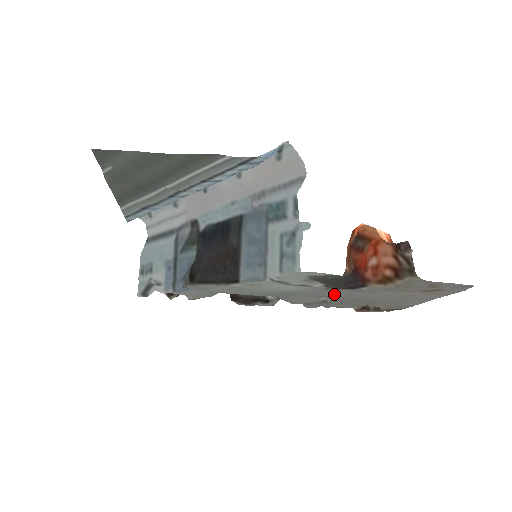
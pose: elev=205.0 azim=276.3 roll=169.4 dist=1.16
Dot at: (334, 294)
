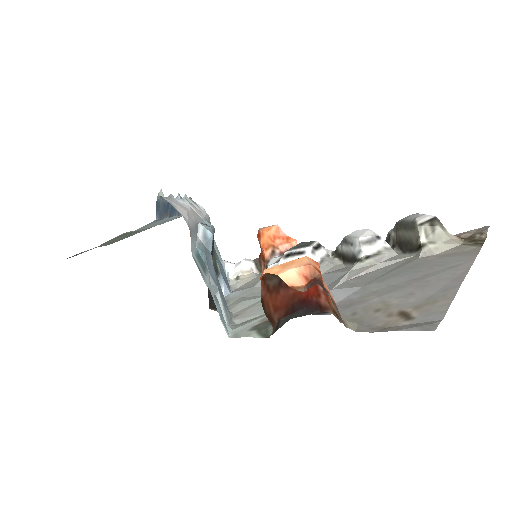
Dot at: (340, 285)
